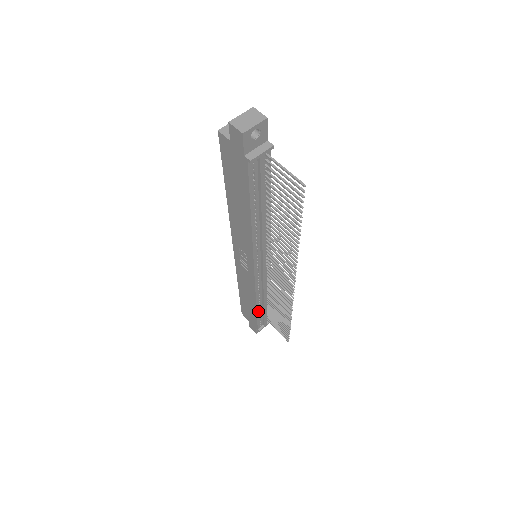
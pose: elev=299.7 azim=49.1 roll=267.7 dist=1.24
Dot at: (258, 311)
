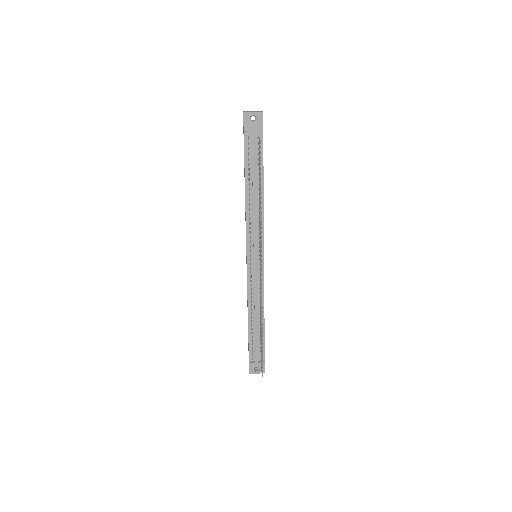
Dot at: (250, 329)
